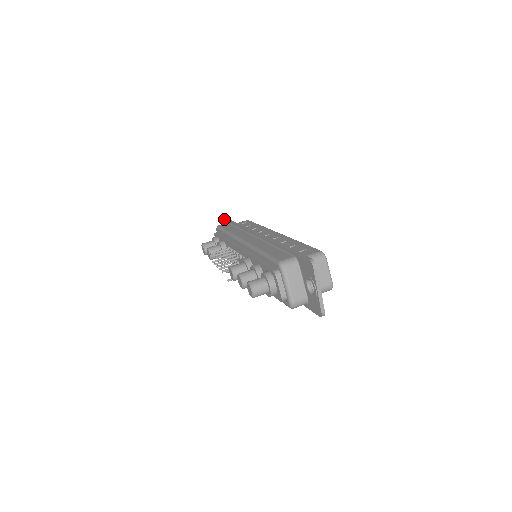
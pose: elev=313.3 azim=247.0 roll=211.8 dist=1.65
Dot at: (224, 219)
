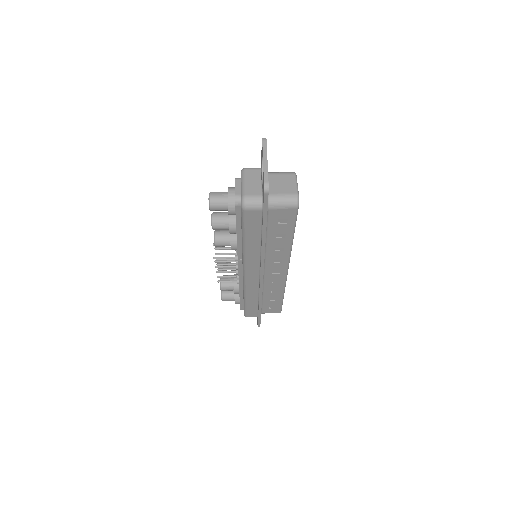
Dot at: occluded
